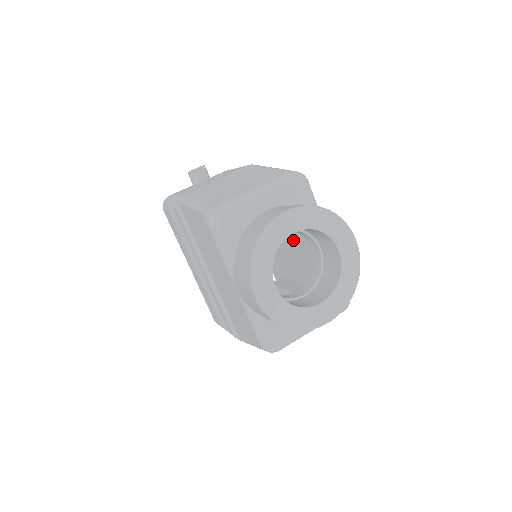
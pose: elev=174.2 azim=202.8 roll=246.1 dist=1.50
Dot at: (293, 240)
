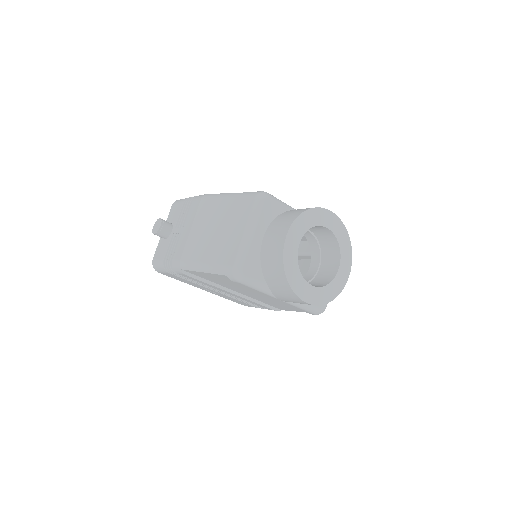
Dot at: occluded
